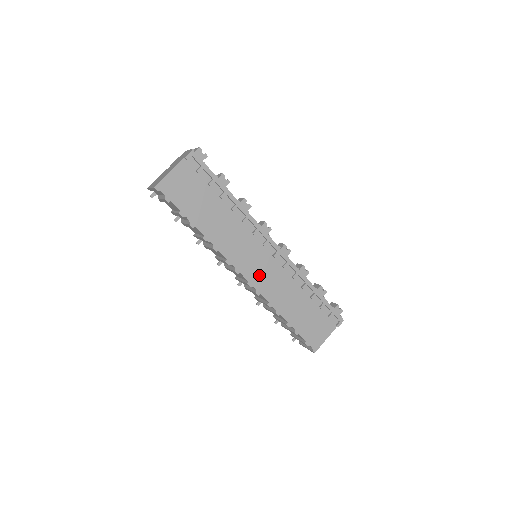
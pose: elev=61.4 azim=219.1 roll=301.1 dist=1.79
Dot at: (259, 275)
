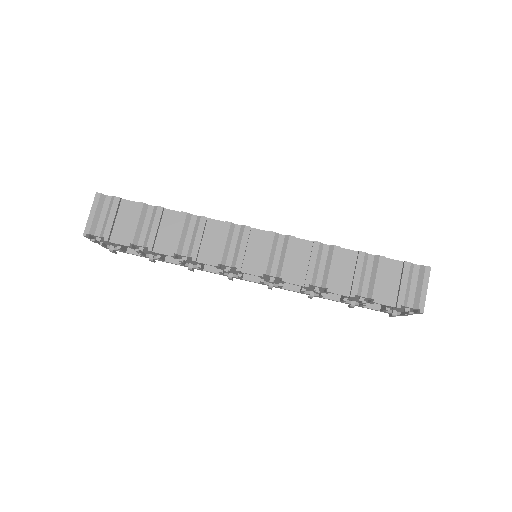
Dot at: occluded
